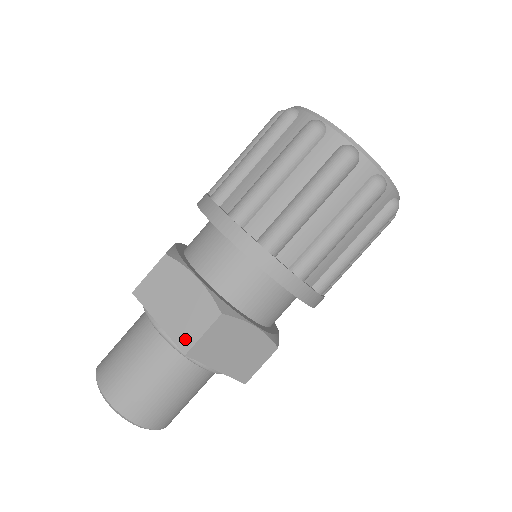
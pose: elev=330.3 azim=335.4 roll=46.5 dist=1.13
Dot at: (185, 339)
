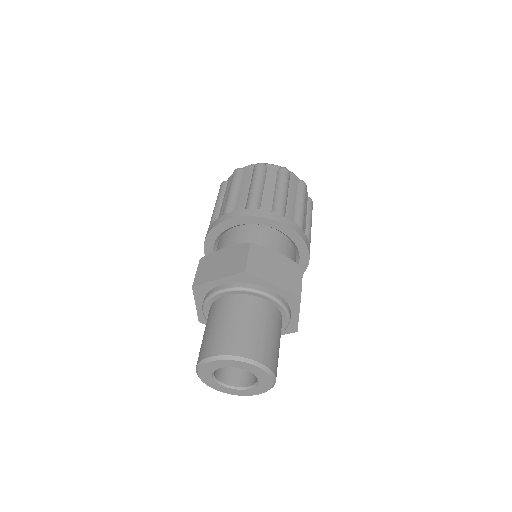
Dot at: (295, 288)
